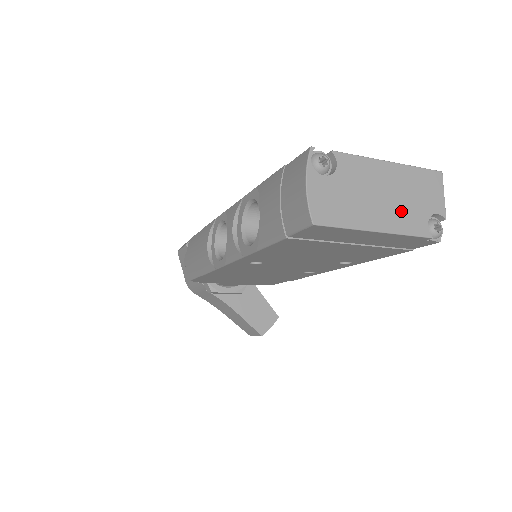
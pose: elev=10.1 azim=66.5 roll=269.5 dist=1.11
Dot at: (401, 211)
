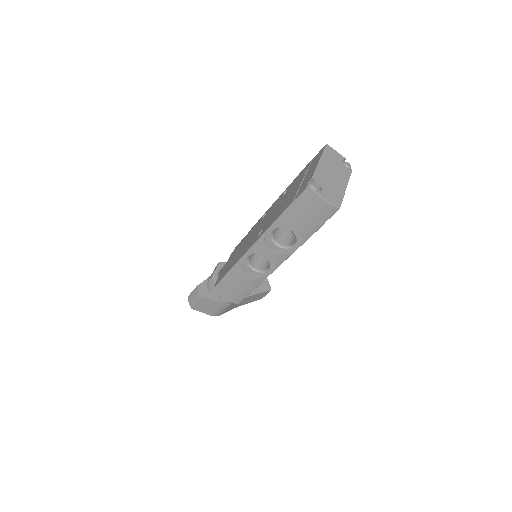
Dot at: (340, 173)
